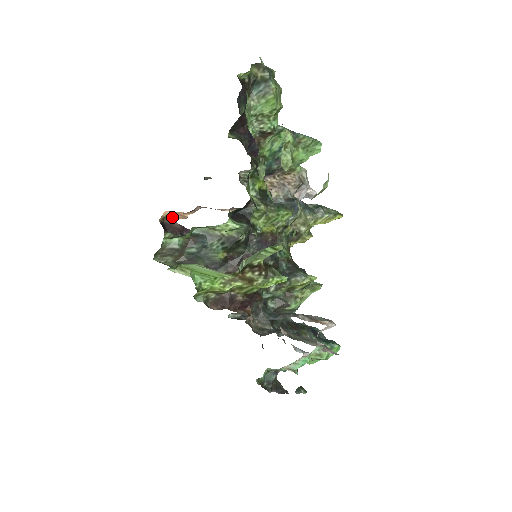
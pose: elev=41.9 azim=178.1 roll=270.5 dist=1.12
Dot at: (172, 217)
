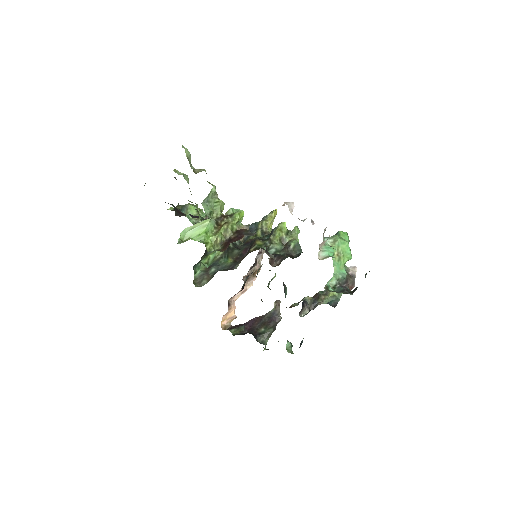
Dot at: (228, 324)
